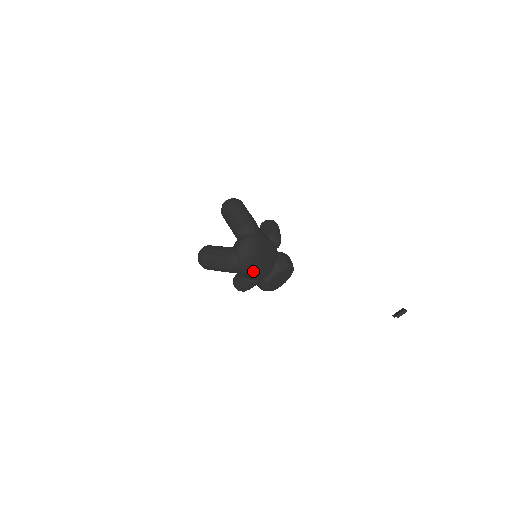
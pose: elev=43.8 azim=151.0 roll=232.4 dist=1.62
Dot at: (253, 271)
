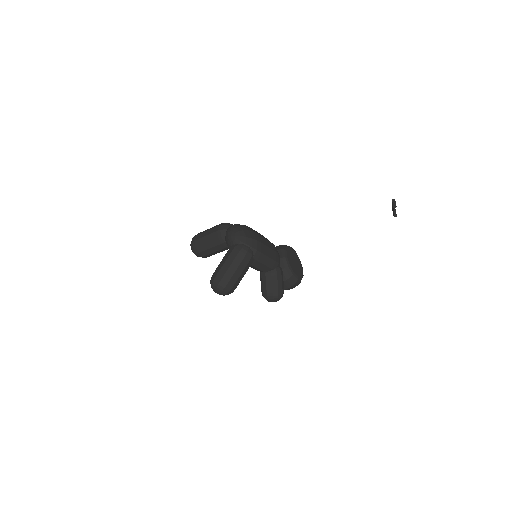
Dot at: (263, 248)
